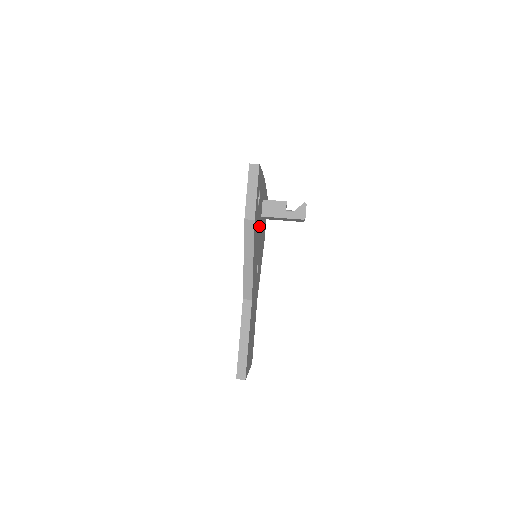
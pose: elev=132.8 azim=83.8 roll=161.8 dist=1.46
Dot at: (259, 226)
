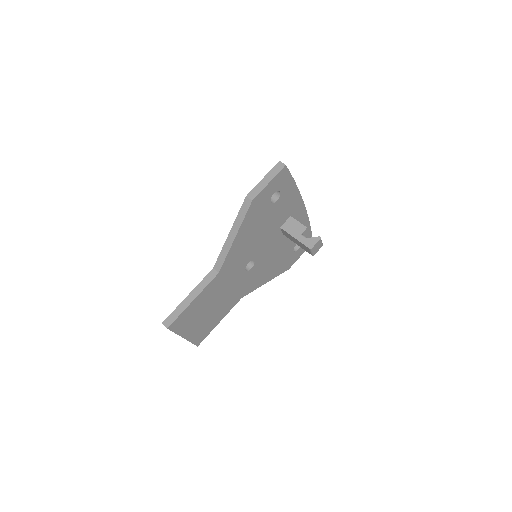
Dot at: (270, 229)
